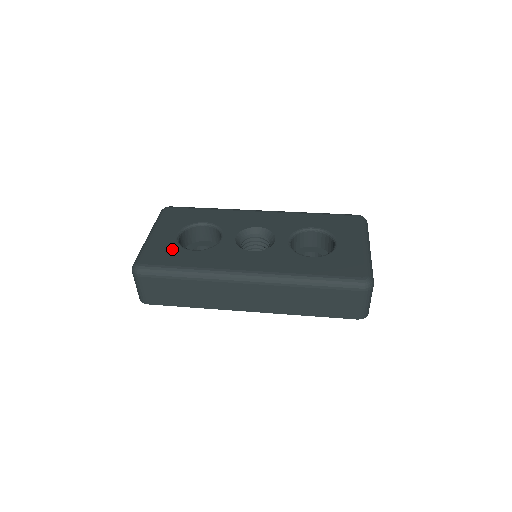
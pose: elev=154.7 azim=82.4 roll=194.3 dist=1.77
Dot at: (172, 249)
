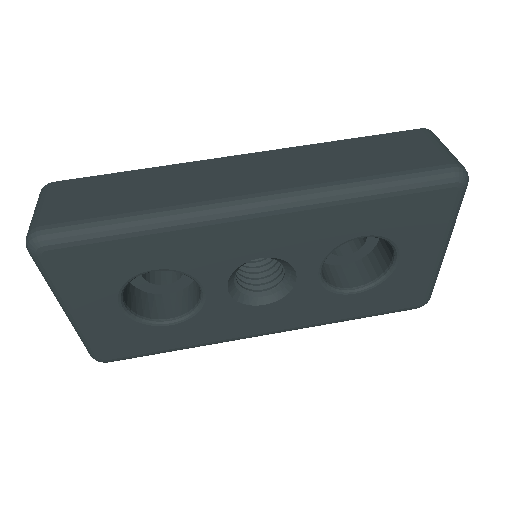
Dot at: (134, 332)
